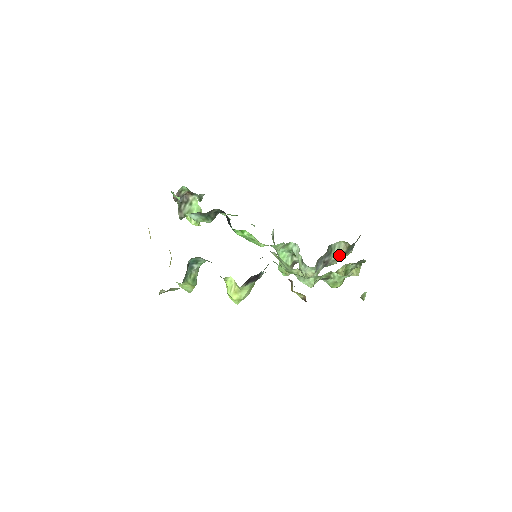
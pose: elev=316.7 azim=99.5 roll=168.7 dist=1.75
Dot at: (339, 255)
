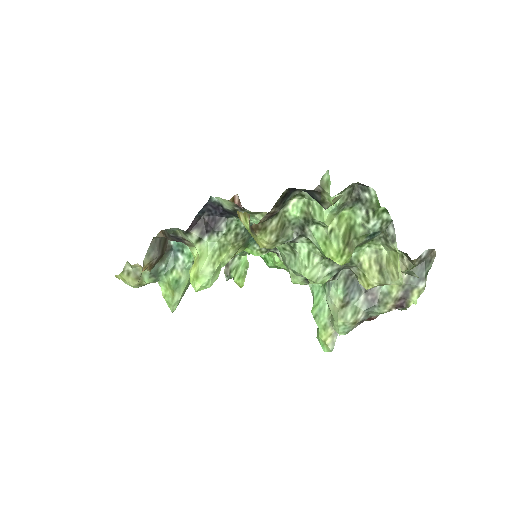
Dot at: occluded
